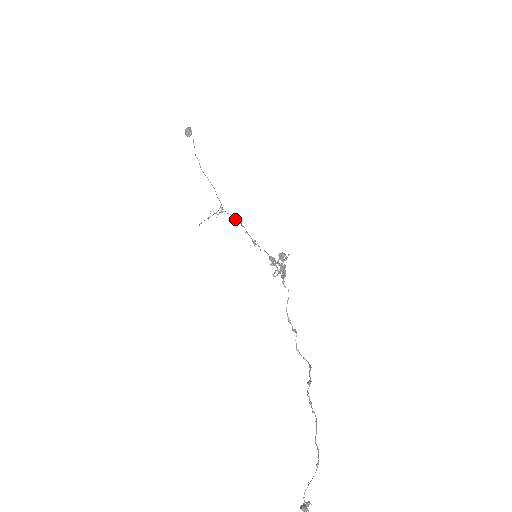
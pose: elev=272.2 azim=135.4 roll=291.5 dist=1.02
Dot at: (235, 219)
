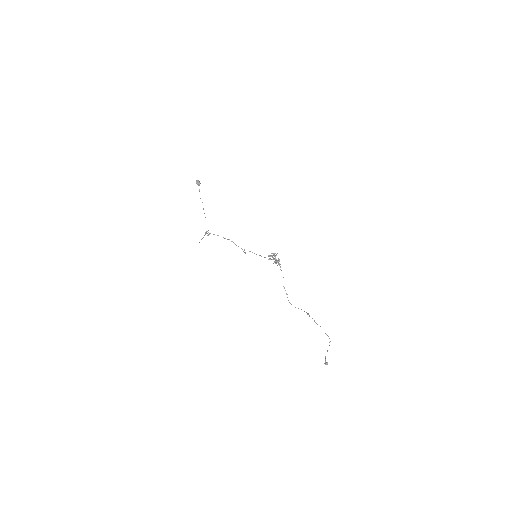
Dot at: occluded
